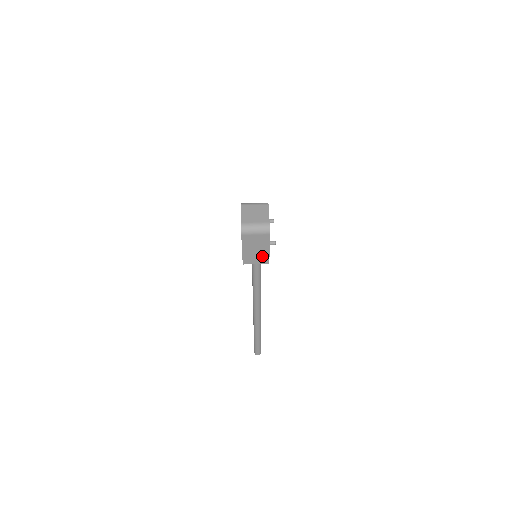
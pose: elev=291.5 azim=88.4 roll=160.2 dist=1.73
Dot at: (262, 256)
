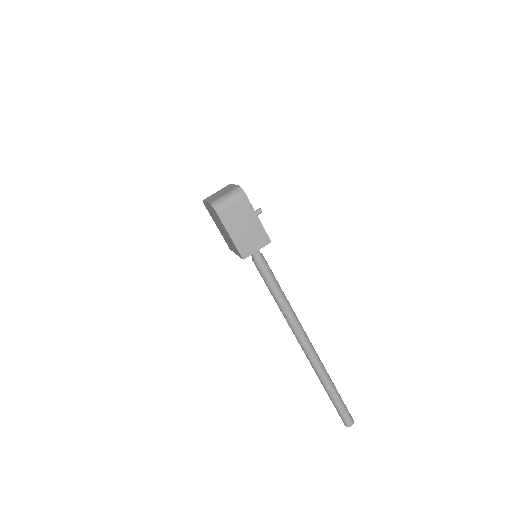
Dot at: (257, 234)
